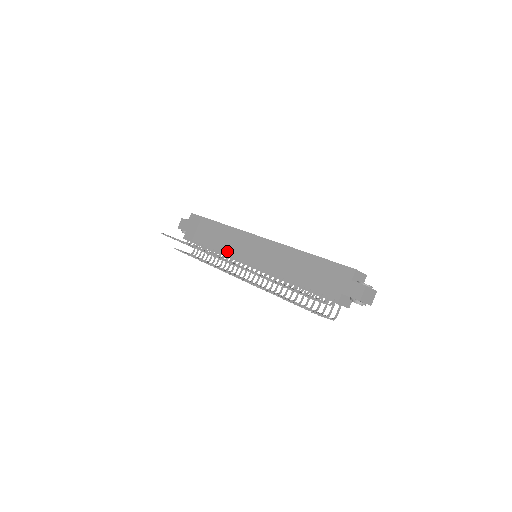
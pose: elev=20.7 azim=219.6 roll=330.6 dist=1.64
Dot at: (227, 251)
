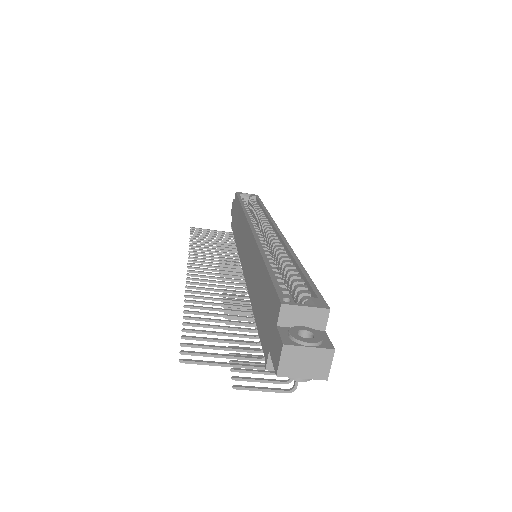
Dot at: (238, 248)
